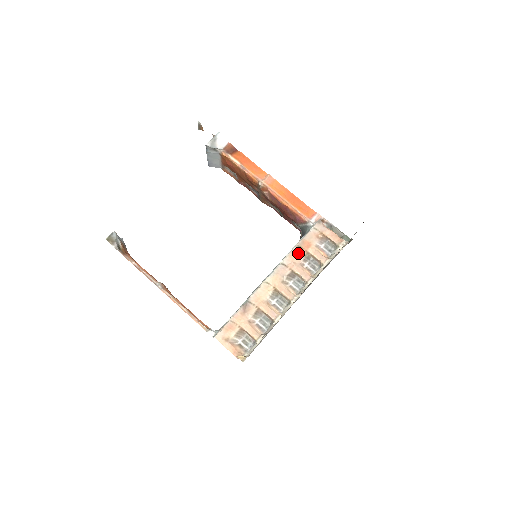
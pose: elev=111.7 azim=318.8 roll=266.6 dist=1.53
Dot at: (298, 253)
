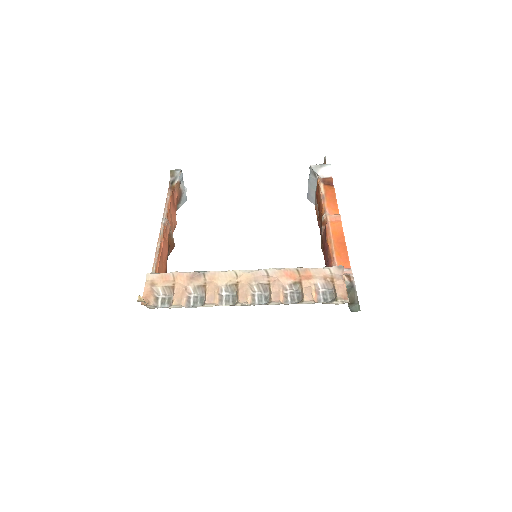
Dot at: (291, 275)
